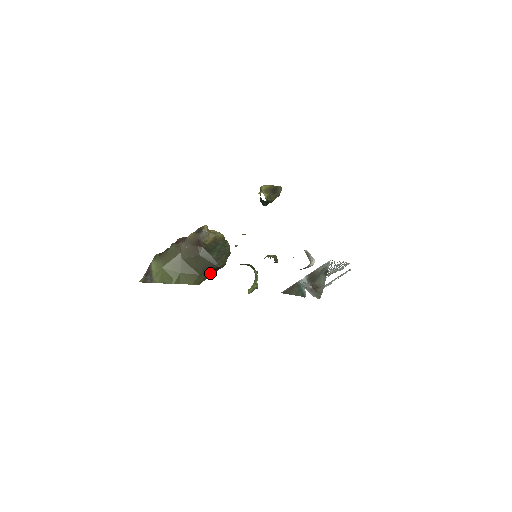
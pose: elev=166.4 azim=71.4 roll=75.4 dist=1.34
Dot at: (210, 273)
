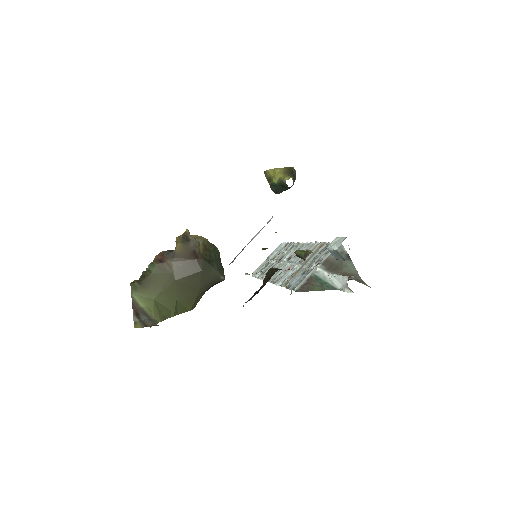
Dot at: (207, 290)
